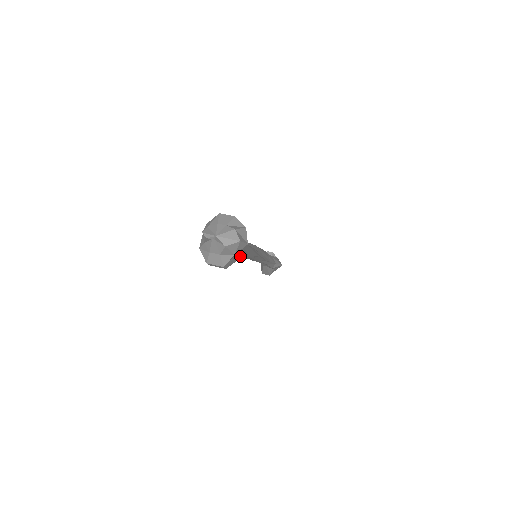
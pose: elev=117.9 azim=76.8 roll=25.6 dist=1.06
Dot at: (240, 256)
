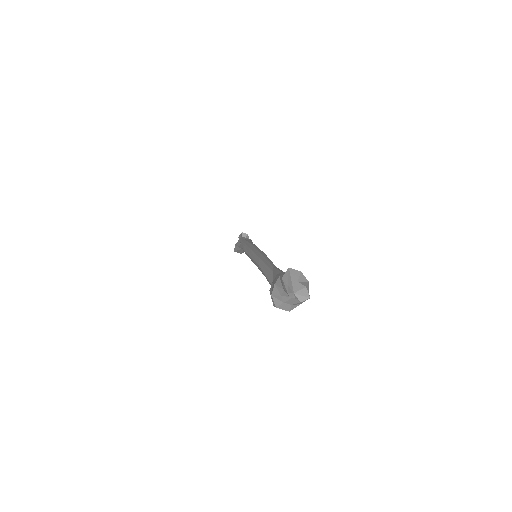
Dot at: occluded
